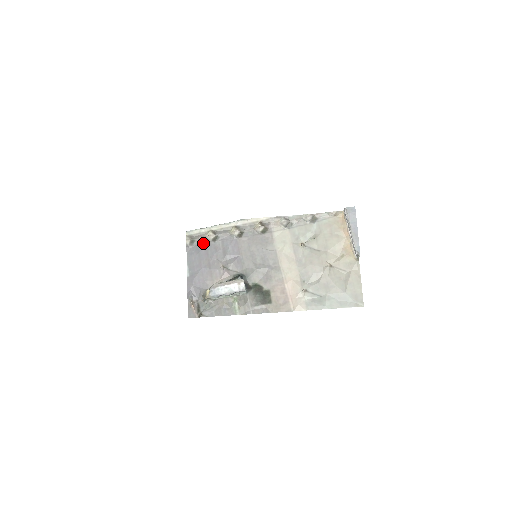
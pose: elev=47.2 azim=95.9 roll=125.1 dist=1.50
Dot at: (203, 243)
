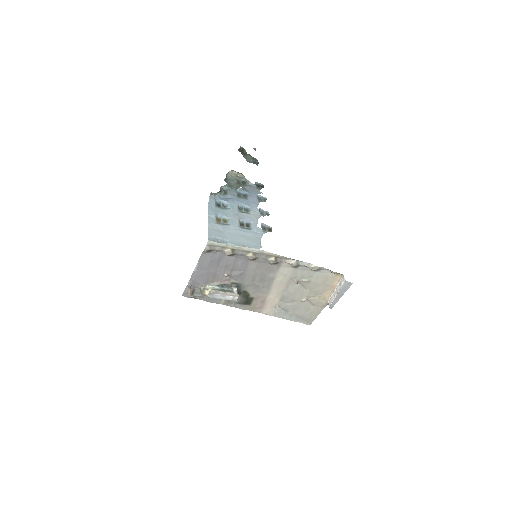
Dot at: (219, 254)
